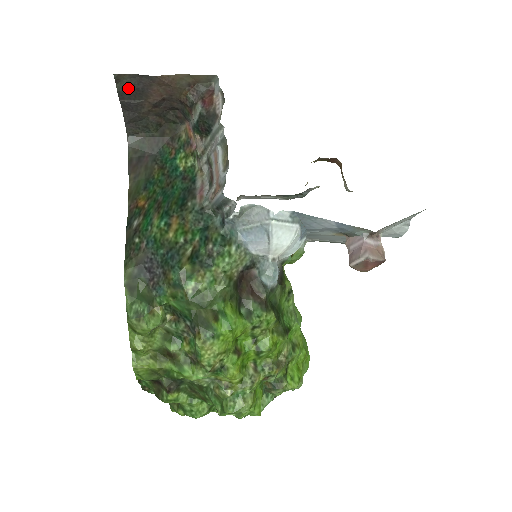
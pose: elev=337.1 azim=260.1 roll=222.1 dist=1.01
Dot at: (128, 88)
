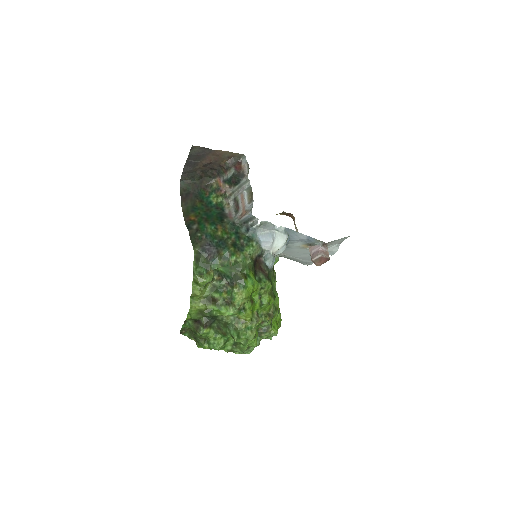
Dot at: (195, 154)
